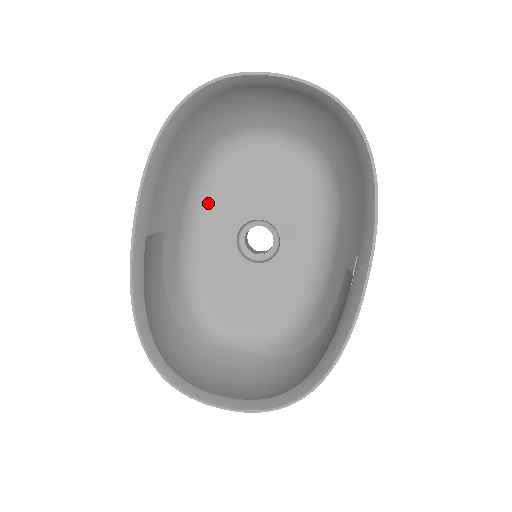
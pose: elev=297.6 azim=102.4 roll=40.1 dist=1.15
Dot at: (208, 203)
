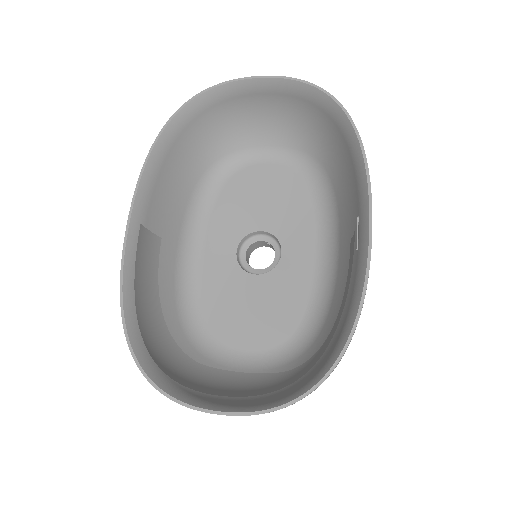
Dot at: (207, 223)
